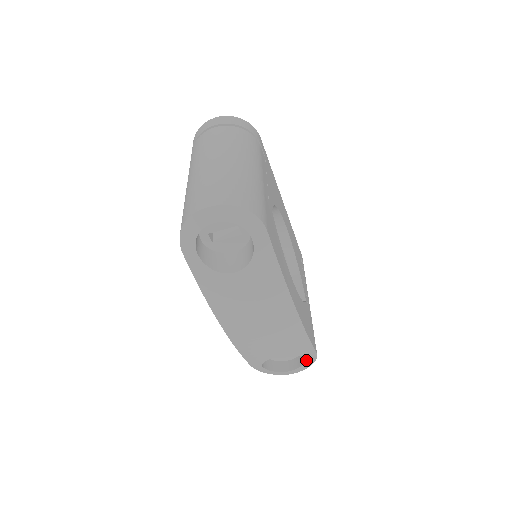
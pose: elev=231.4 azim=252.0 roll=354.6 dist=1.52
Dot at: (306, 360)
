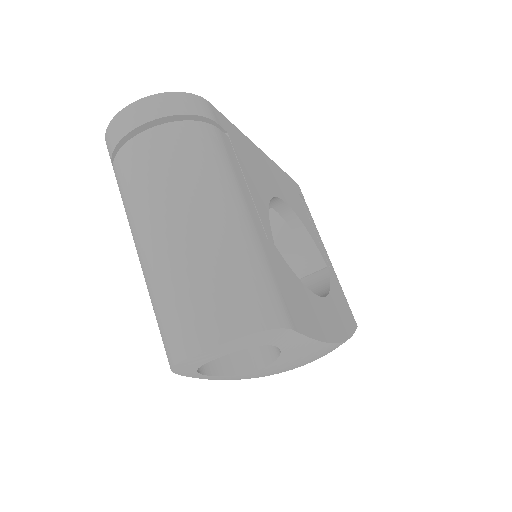
Dot at: occluded
